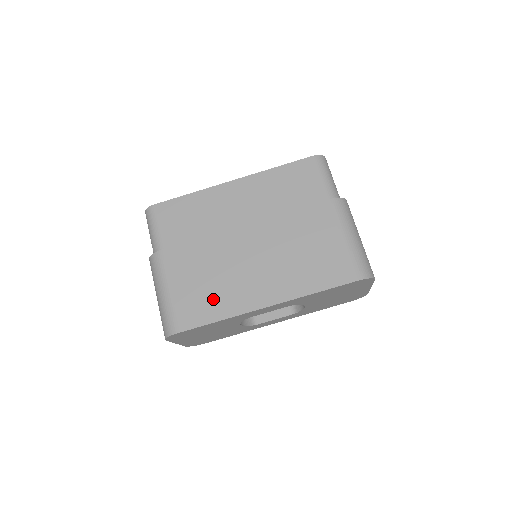
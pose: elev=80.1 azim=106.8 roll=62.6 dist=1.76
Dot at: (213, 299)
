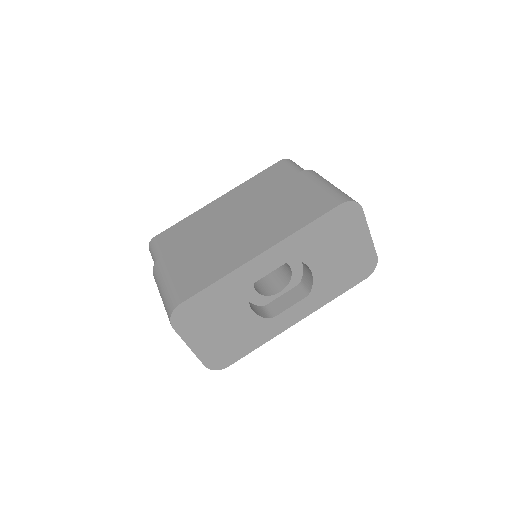
Dot at: (210, 268)
